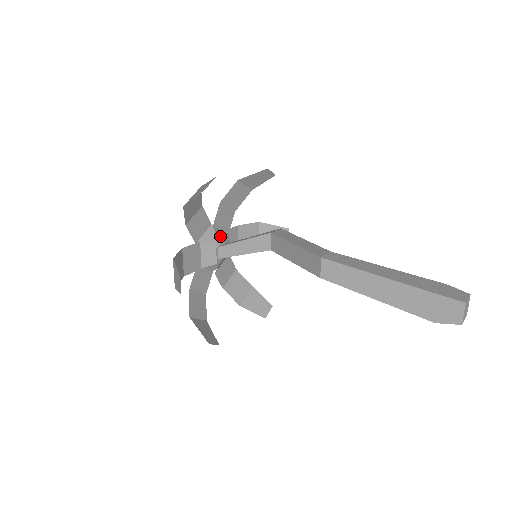
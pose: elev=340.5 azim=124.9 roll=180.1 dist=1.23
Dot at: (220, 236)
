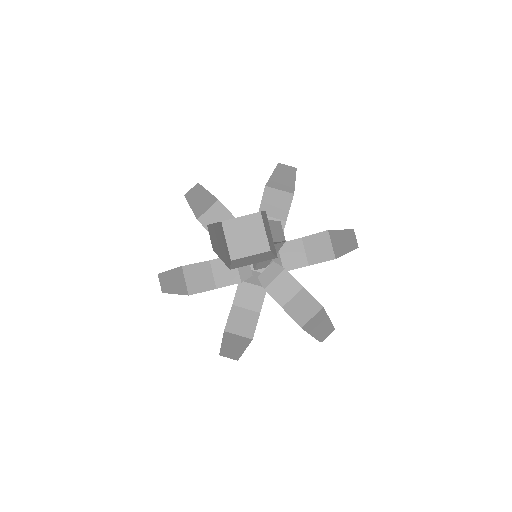
Dot at: occluded
